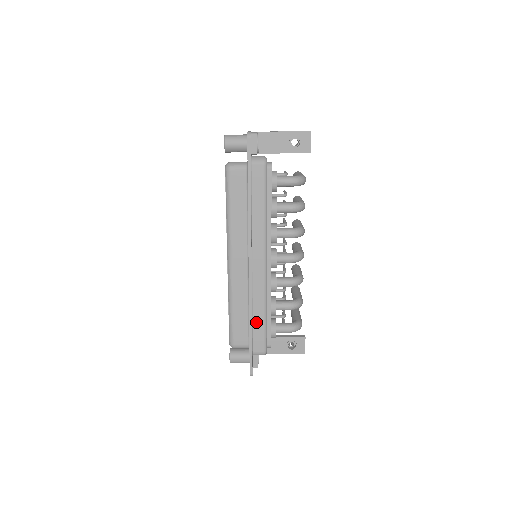
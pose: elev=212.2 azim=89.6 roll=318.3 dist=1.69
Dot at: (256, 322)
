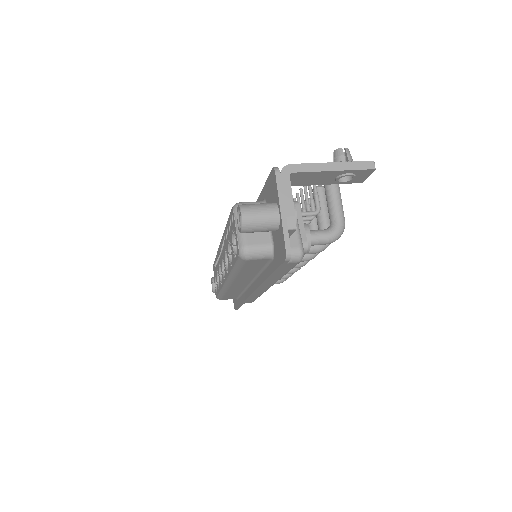
Dot at: (249, 299)
